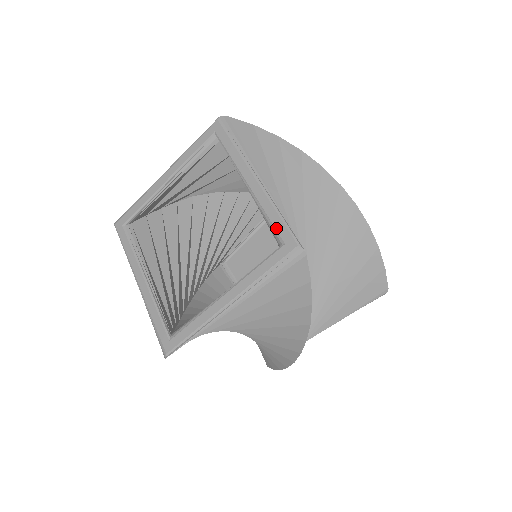
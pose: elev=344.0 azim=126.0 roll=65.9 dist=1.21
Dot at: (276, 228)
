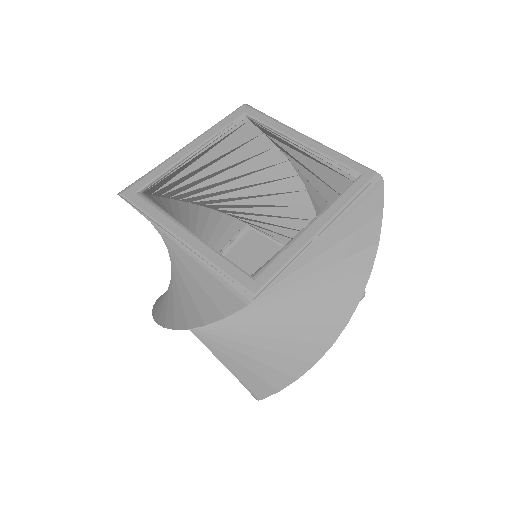
Dot at: (348, 165)
